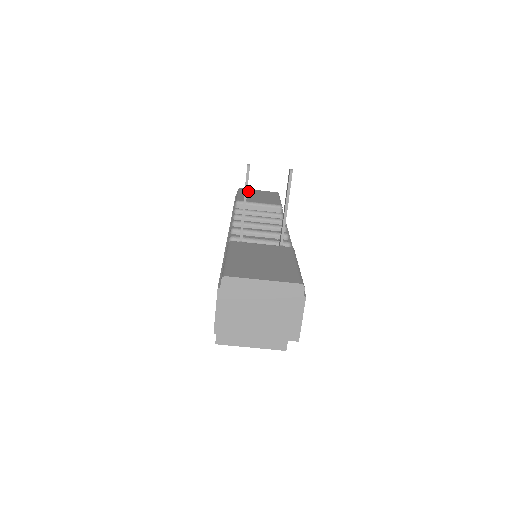
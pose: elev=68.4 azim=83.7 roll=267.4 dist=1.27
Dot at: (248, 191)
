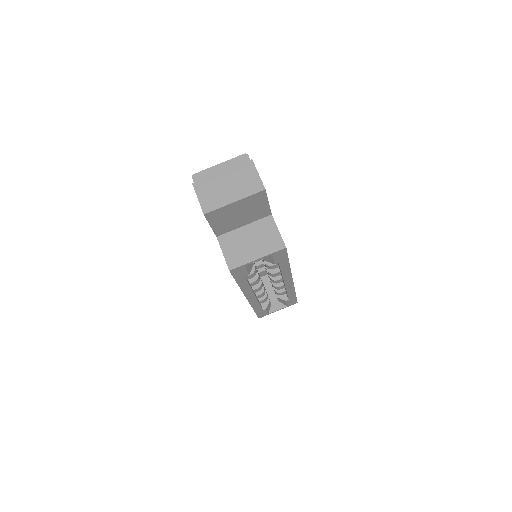
Dot at: occluded
